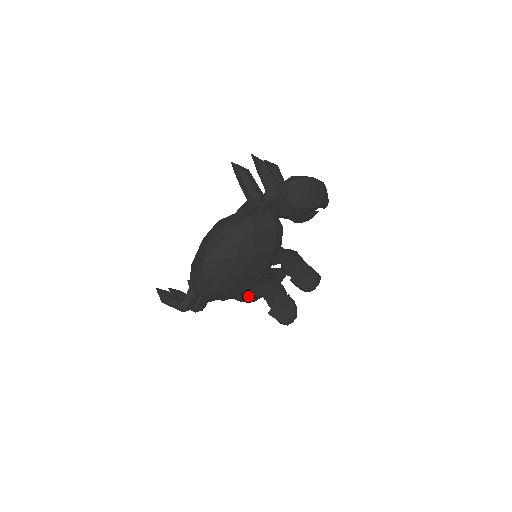
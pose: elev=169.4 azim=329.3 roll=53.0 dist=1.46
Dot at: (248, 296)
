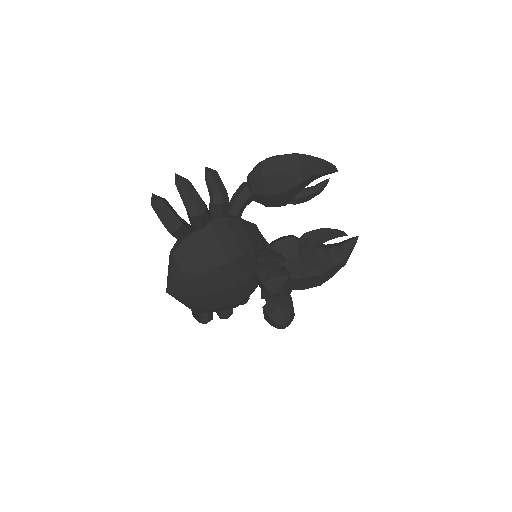
Dot at: (300, 285)
